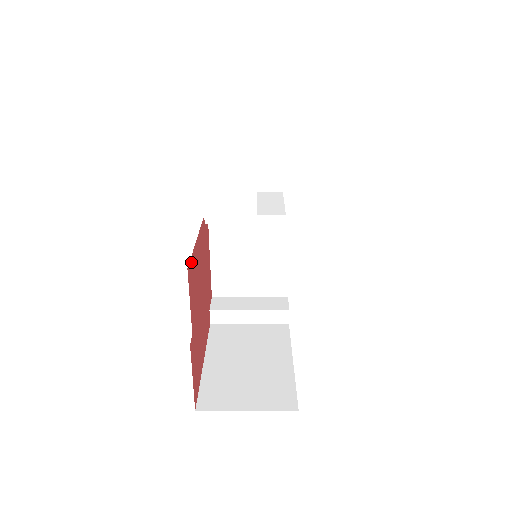
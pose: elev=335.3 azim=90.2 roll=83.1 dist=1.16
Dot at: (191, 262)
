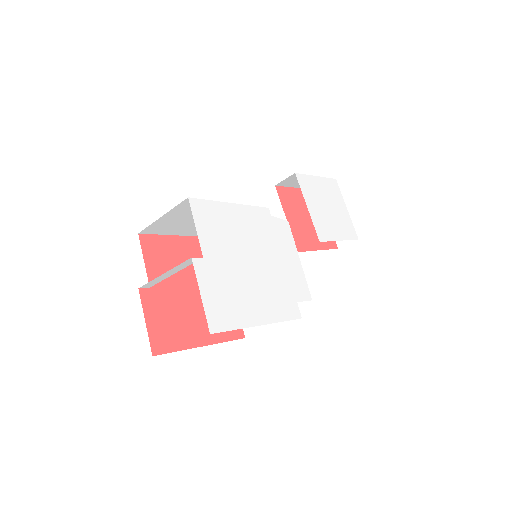
Dot at: (155, 238)
